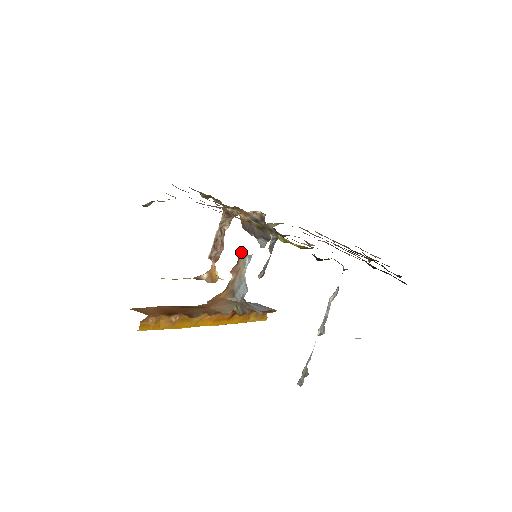
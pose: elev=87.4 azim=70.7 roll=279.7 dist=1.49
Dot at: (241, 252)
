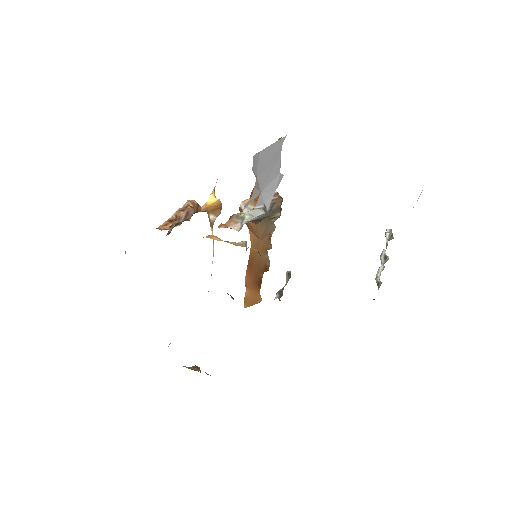
Dot at: occluded
